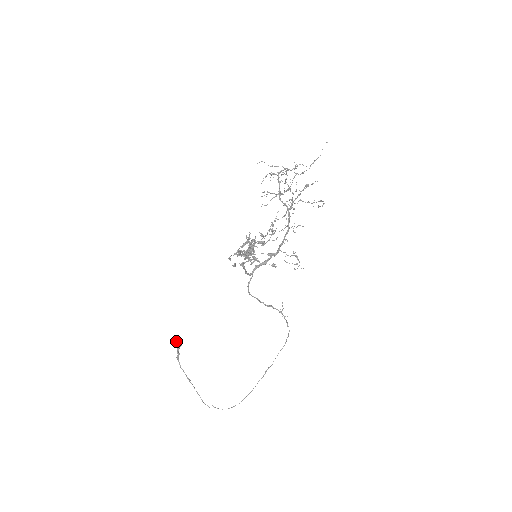
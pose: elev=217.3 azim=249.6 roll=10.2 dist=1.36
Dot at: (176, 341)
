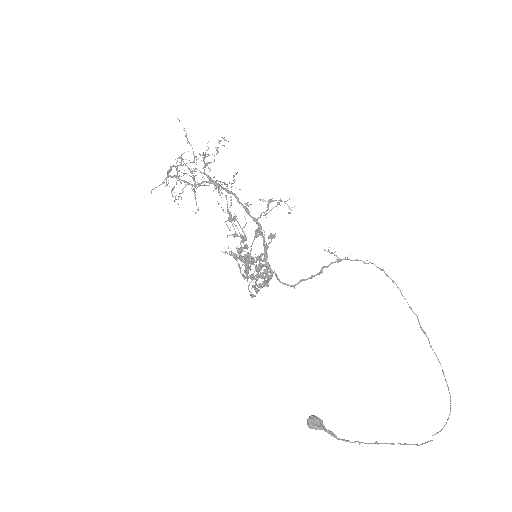
Dot at: (309, 423)
